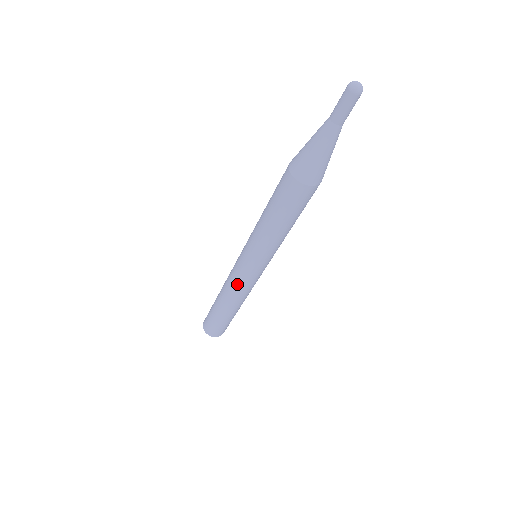
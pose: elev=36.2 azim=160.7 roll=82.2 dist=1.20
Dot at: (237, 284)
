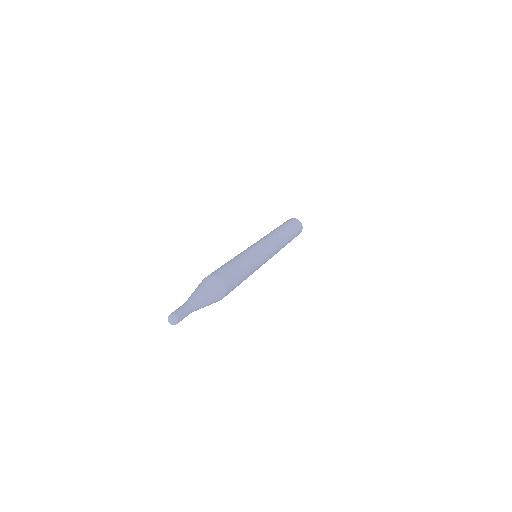
Dot at: occluded
